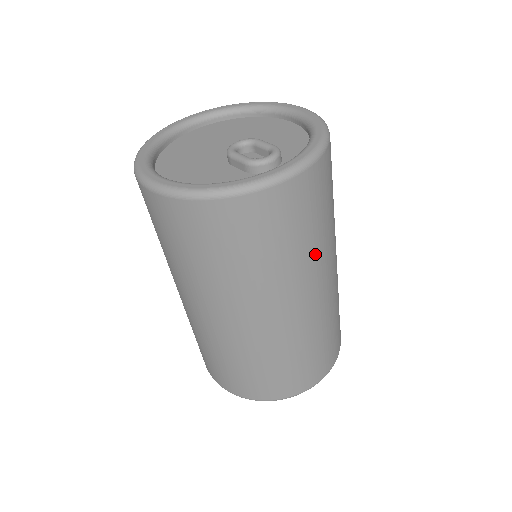
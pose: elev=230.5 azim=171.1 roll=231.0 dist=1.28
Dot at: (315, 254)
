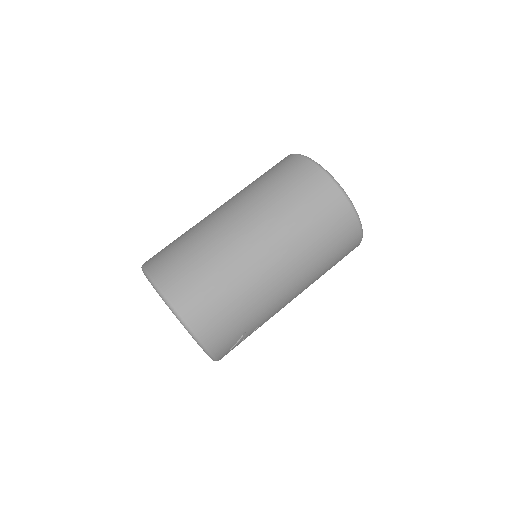
Dot at: (306, 249)
